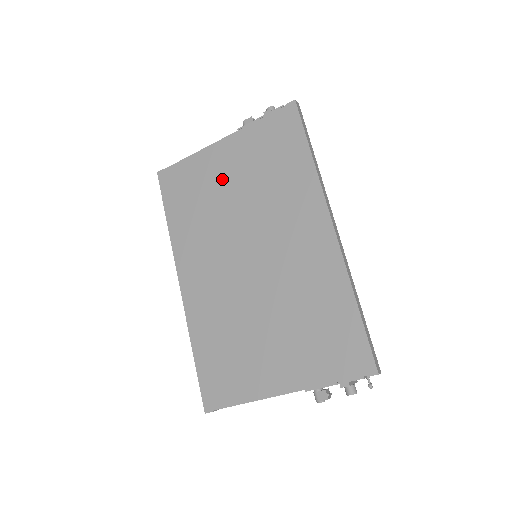
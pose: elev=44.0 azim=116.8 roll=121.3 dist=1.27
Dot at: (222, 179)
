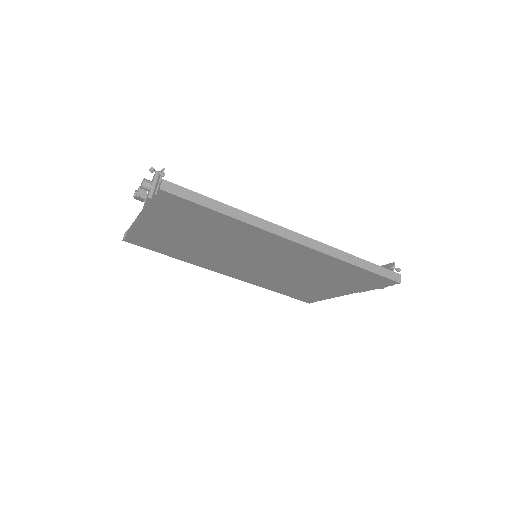
Dot at: (176, 236)
